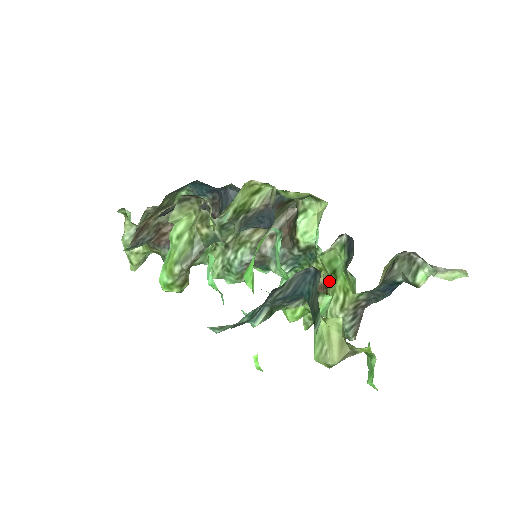
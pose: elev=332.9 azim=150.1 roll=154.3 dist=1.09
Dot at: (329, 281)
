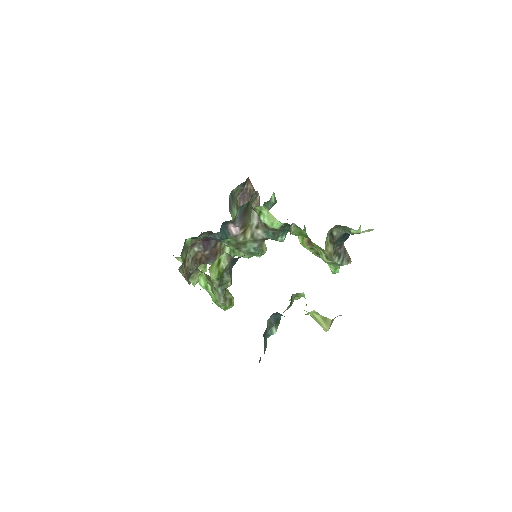
Dot at: occluded
